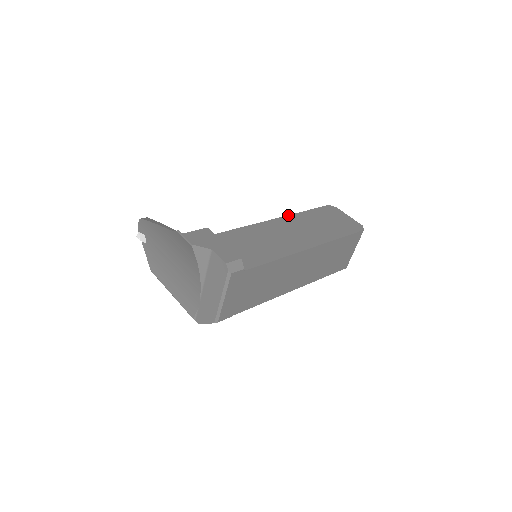
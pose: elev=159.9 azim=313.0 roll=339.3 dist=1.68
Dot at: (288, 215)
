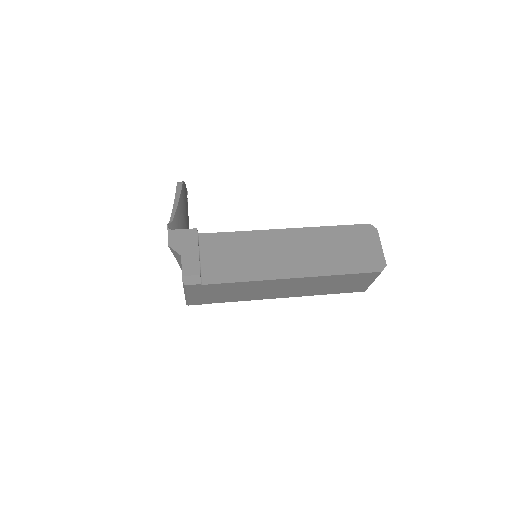
Dot at: (305, 227)
